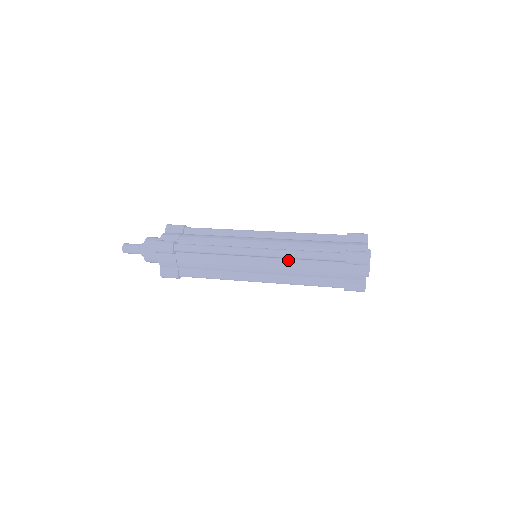
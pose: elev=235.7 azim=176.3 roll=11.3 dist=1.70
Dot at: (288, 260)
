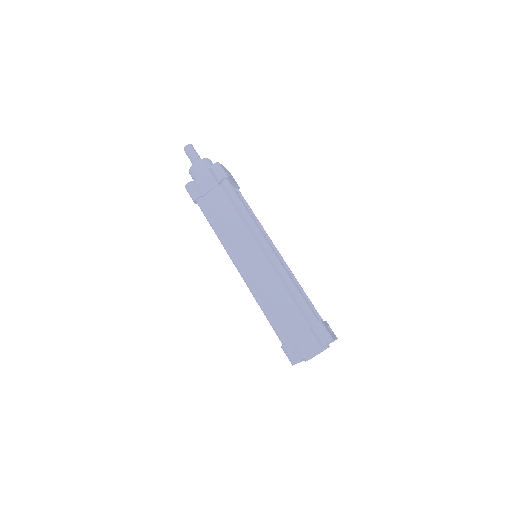
Dot at: occluded
